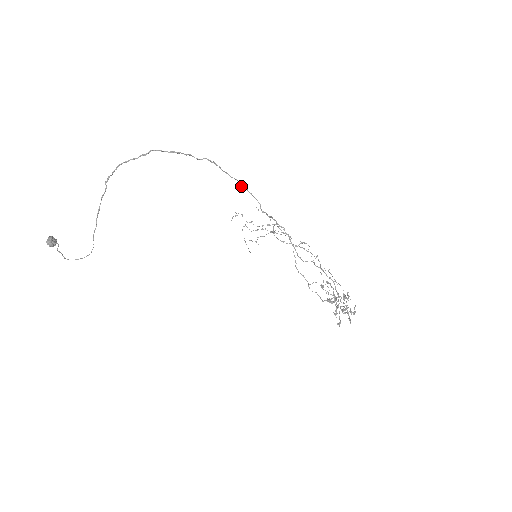
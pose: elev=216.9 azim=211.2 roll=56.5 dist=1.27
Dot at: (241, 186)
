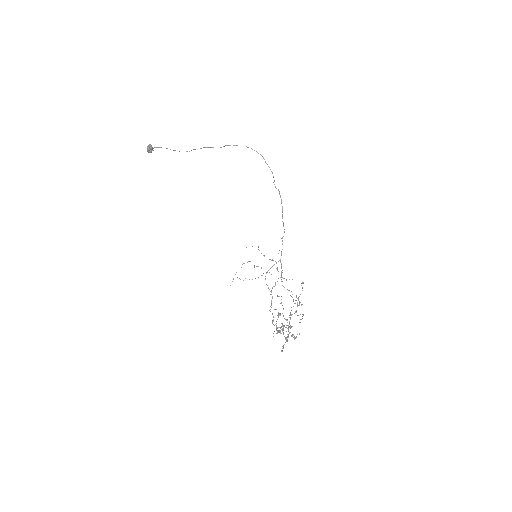
Dot at: occluded
